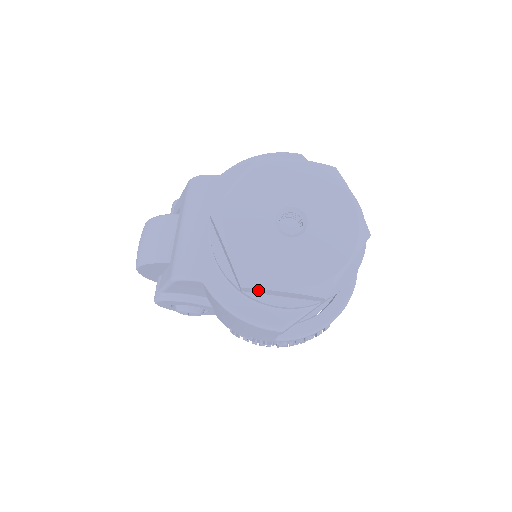
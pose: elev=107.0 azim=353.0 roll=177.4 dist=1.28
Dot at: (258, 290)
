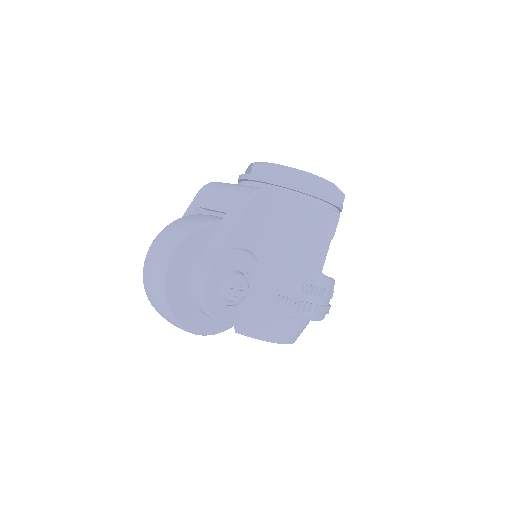
Dot at: (316, 182)
